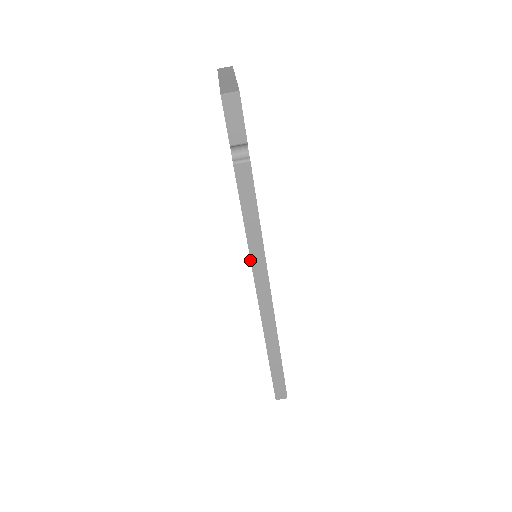
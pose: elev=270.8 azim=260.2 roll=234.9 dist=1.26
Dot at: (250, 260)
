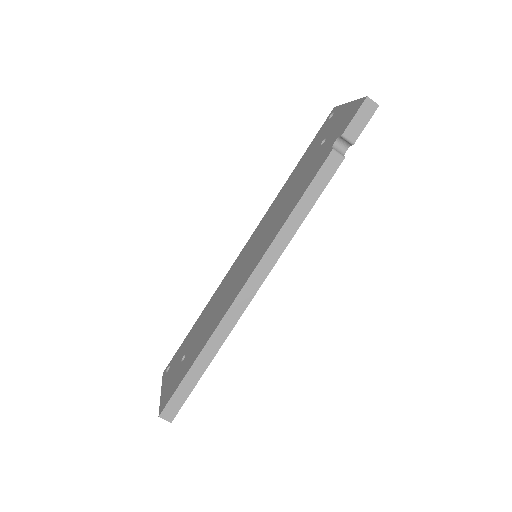
Dot at: (274, 238)
